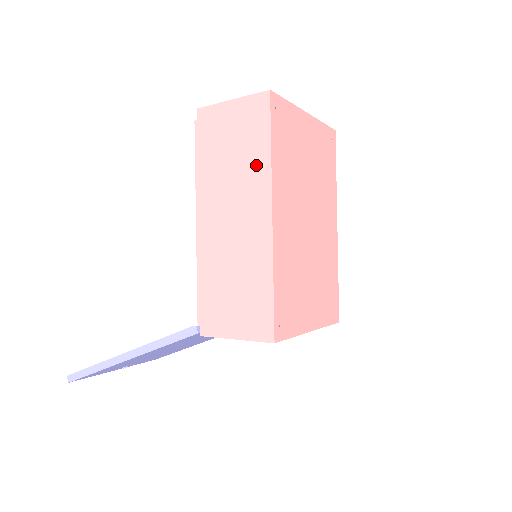
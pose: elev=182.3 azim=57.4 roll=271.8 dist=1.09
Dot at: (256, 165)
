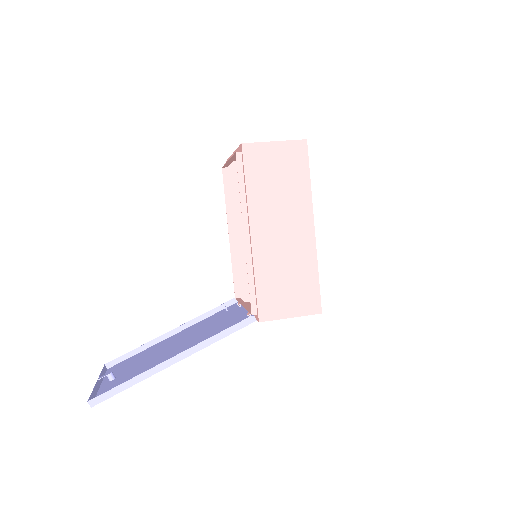
Dot at: (300, 192)
